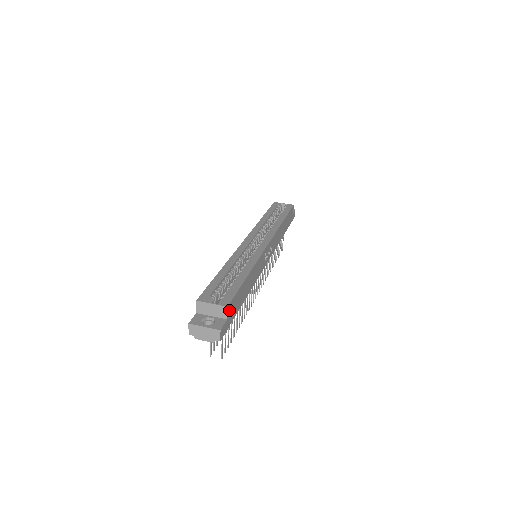
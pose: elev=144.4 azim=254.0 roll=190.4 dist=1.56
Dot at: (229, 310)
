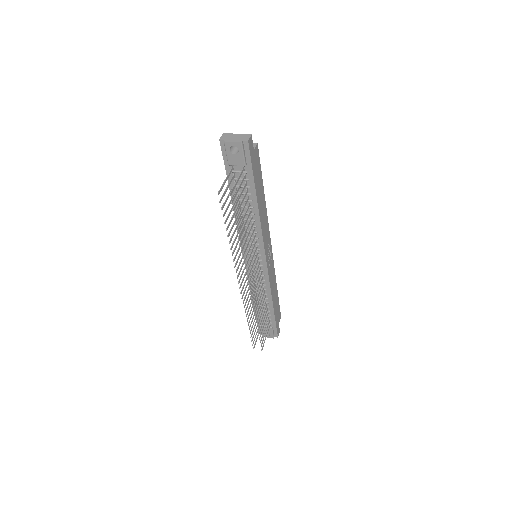
Dot at: (256, 152)
